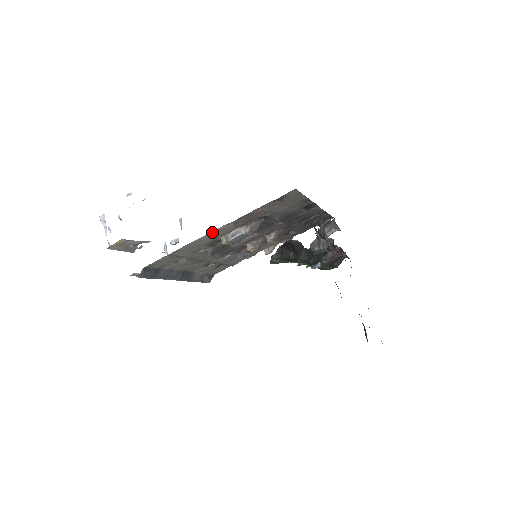
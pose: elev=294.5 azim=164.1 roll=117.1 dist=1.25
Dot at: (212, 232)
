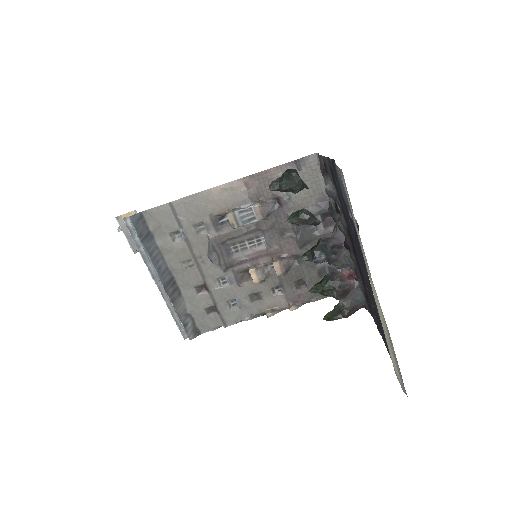
Dot at: (222, 186)
